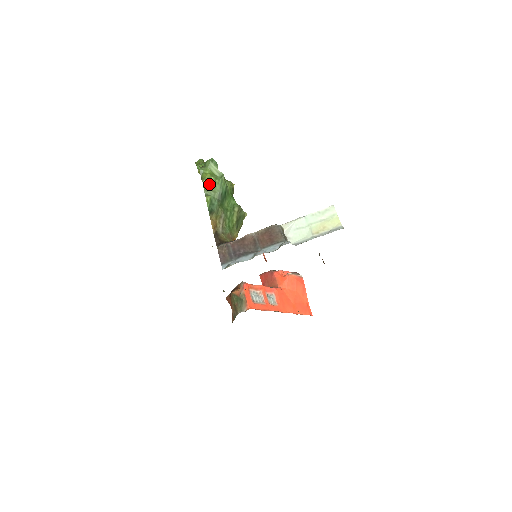
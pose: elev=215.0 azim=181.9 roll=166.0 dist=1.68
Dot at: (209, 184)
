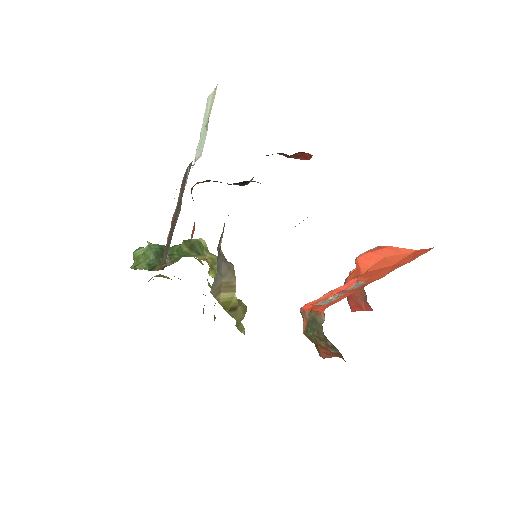
Dot at: (139, 260)
